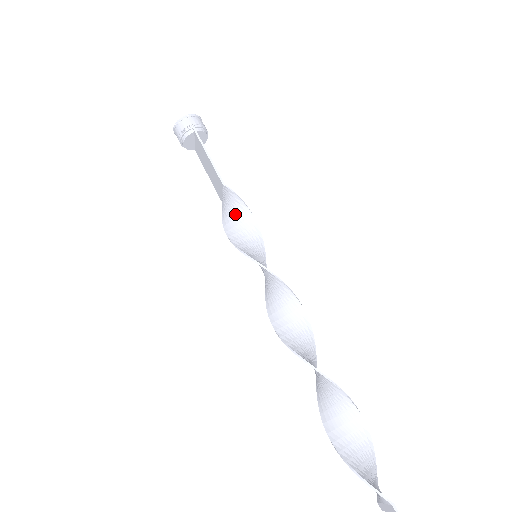
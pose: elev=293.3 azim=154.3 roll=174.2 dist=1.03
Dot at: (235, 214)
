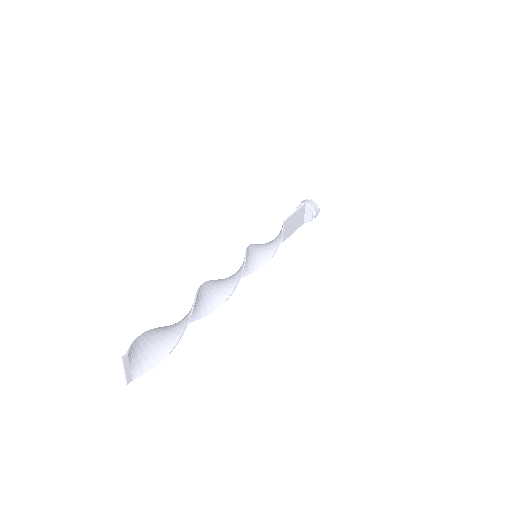
Dot at: (274, 239)
